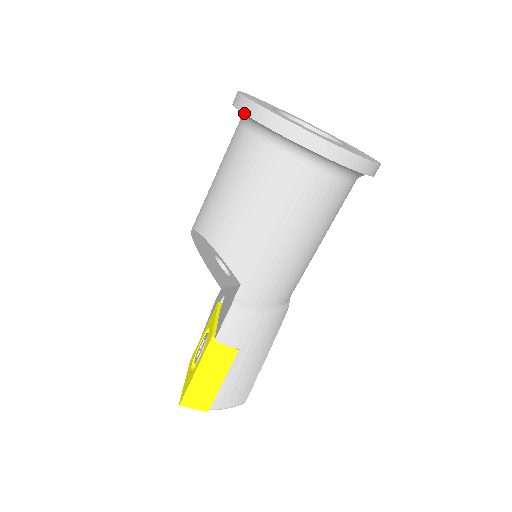
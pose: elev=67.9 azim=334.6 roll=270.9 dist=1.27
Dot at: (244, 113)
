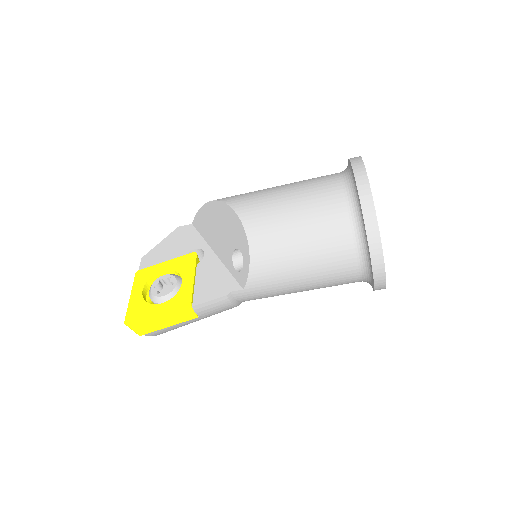
Dot at: (363, 212)
